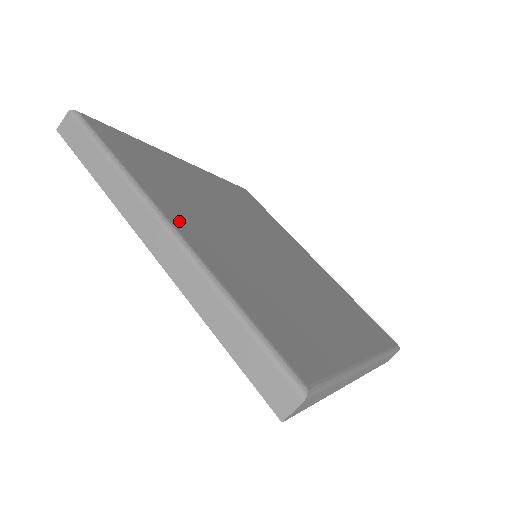
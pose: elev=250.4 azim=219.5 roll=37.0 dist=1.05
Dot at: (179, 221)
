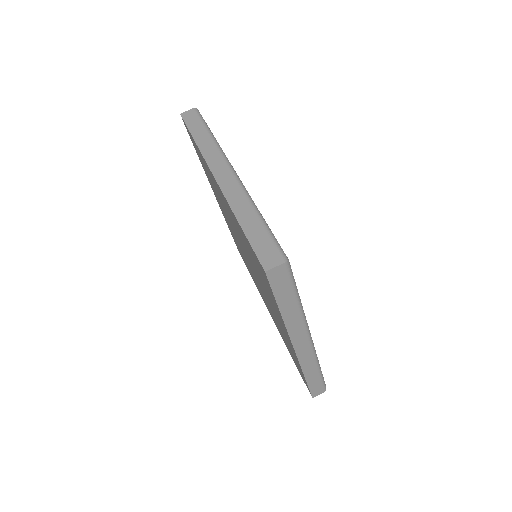
Dot at: occluded
